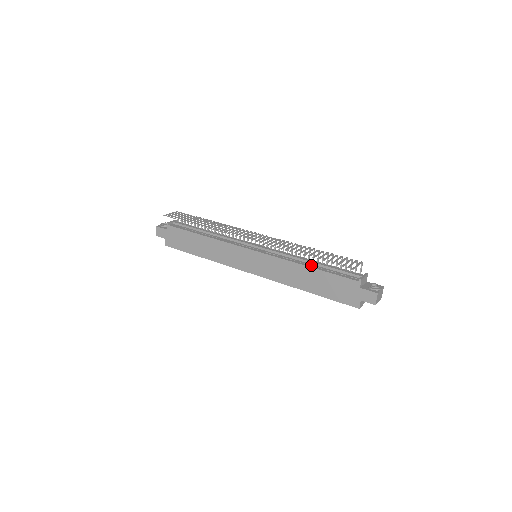
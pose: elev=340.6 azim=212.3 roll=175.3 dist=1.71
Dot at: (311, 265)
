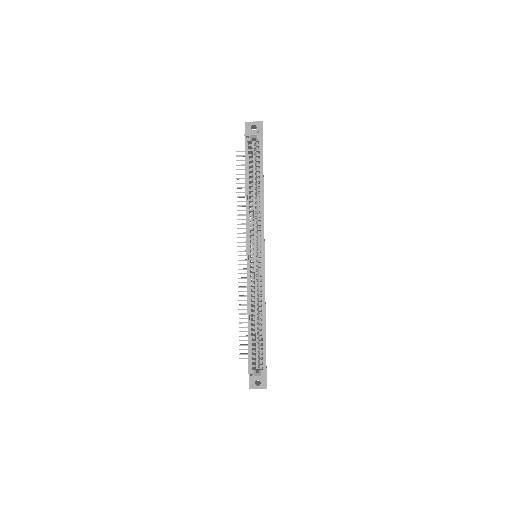
Dot at: occluded
